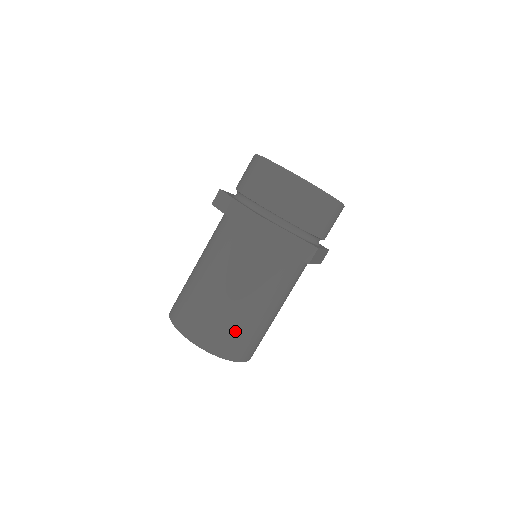
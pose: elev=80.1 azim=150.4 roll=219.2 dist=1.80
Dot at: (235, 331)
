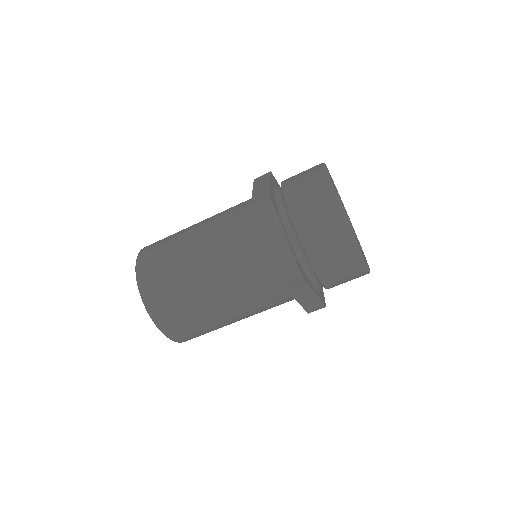
Dot at: (175, 294)
